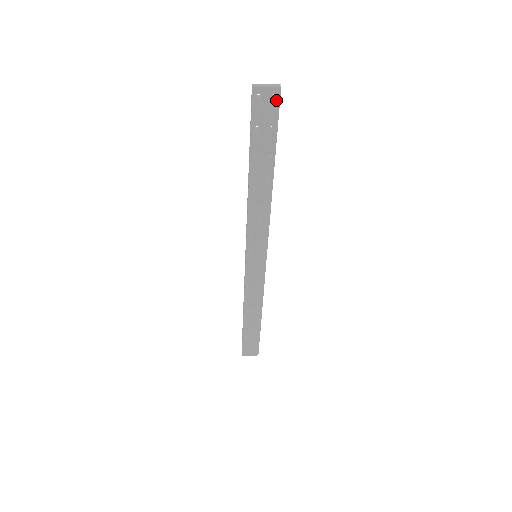
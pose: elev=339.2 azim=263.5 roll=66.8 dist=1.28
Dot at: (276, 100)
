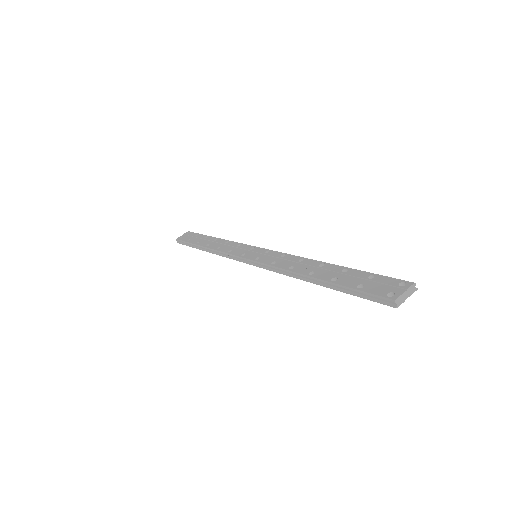
Dot at: occluded
